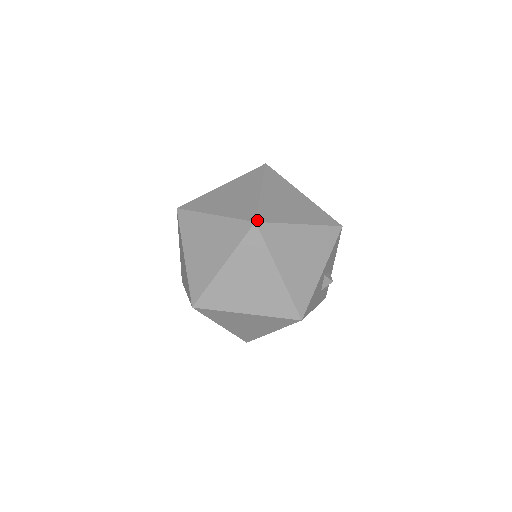
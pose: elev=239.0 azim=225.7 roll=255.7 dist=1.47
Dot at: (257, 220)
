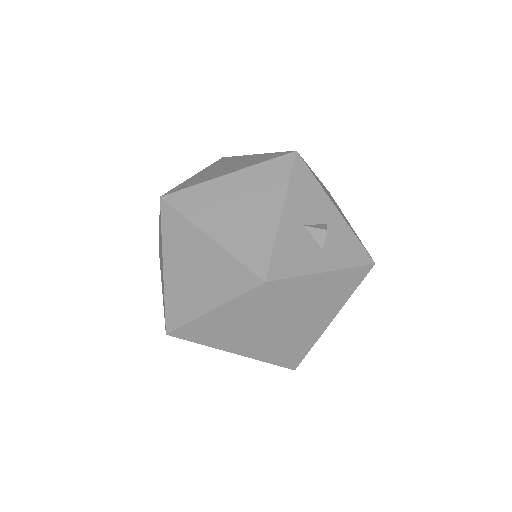
Dot at: occluded
